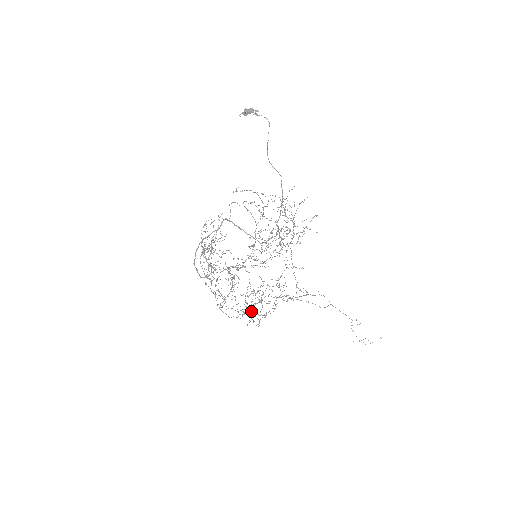
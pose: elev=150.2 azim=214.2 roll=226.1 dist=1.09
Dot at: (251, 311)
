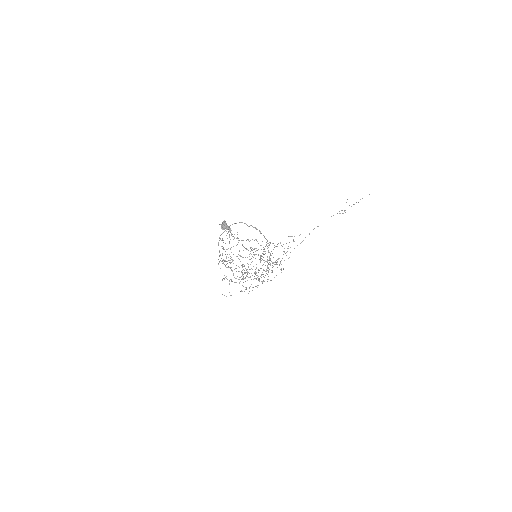
Dot at: occluded
